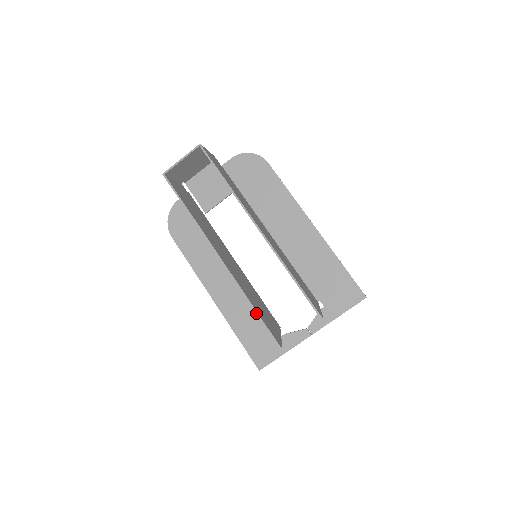
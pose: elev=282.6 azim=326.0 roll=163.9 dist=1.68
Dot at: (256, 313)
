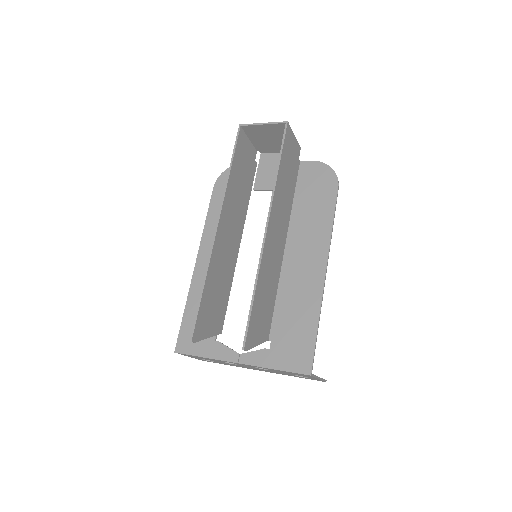
Dot at: (201, 295)
